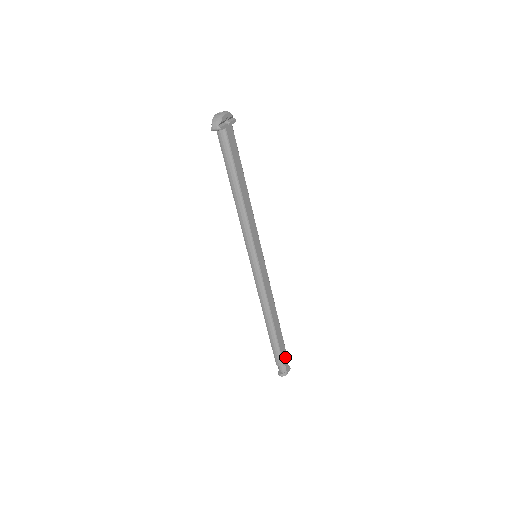
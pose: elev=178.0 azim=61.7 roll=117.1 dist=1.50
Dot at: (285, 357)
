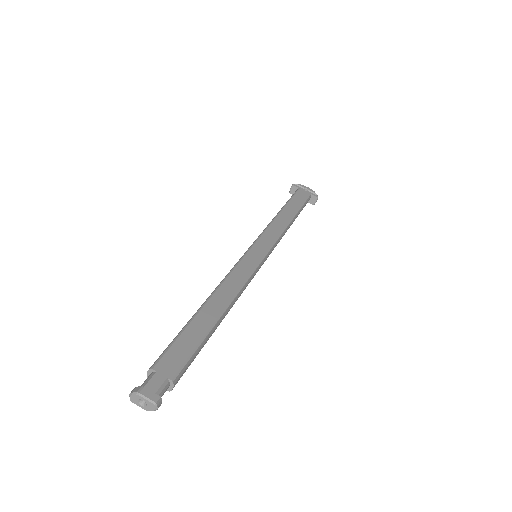
Dot at: (170, 368)
